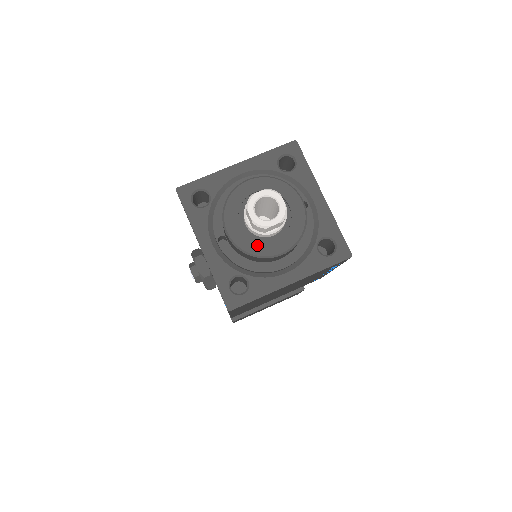
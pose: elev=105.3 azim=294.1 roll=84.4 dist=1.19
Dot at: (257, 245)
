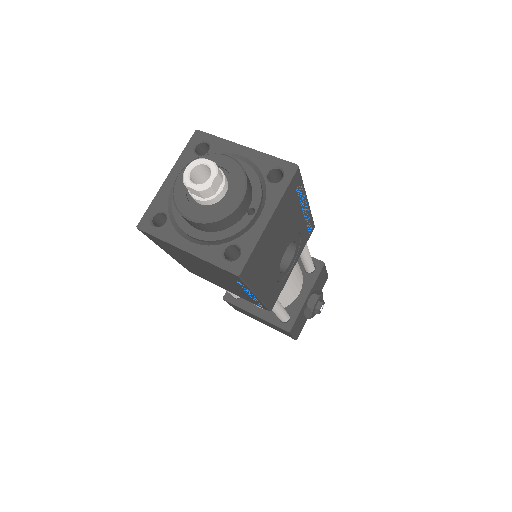
Dot at: (184, 199)
